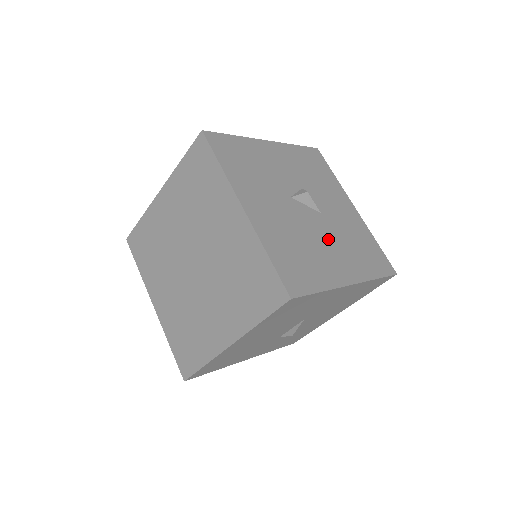
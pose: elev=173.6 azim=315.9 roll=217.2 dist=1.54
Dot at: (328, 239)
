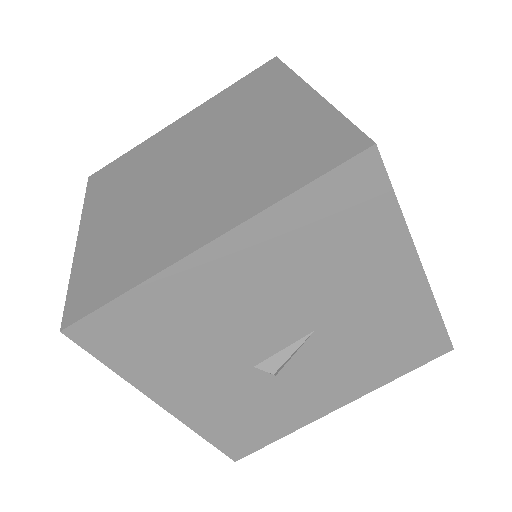
Dot at: occluded
